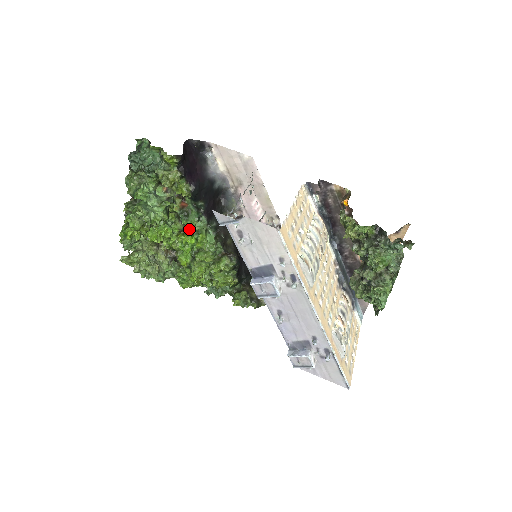
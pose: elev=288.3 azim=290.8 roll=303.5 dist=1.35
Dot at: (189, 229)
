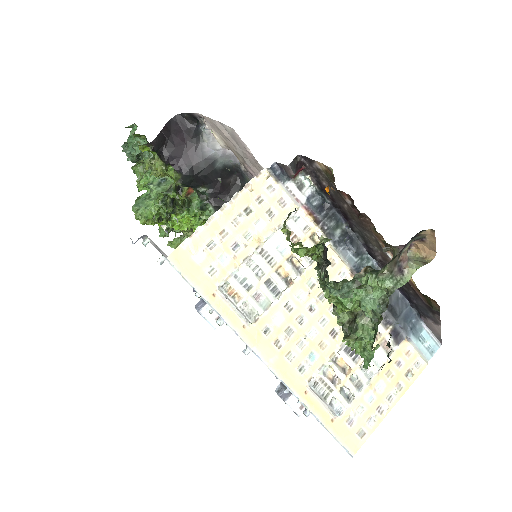
Dot at: occluded
